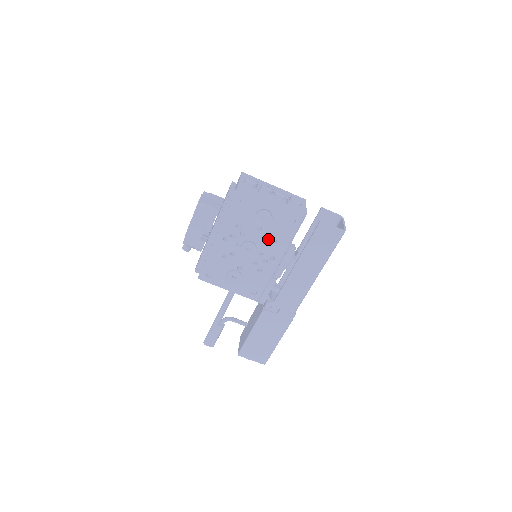
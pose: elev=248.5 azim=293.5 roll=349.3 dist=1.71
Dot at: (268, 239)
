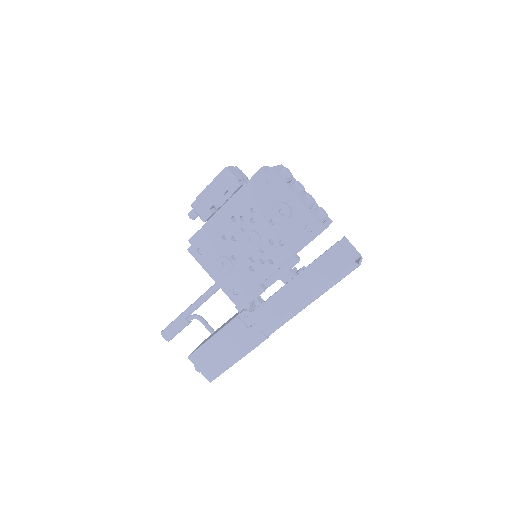
Dot at: (276, 238)
